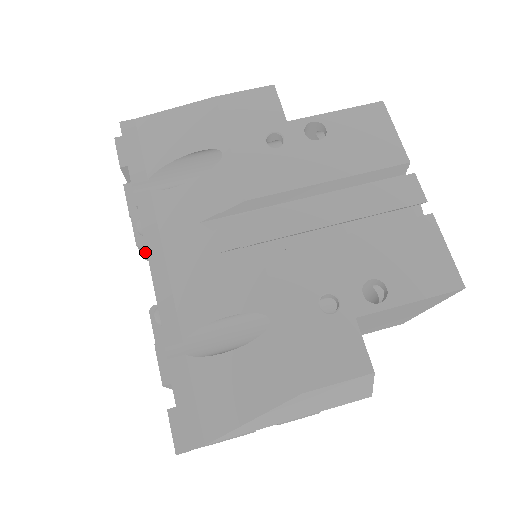
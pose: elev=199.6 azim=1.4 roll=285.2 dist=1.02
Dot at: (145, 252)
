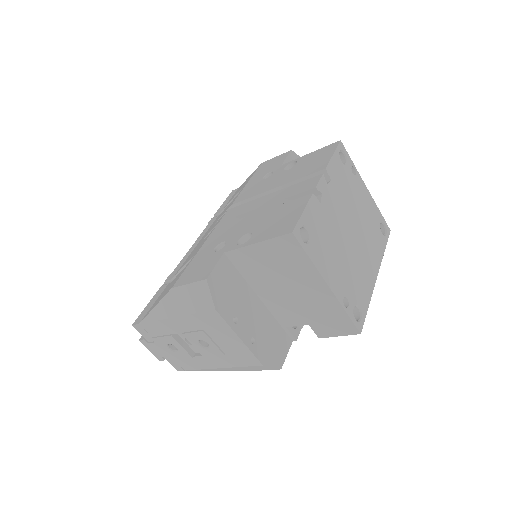
Dot at: occluded
